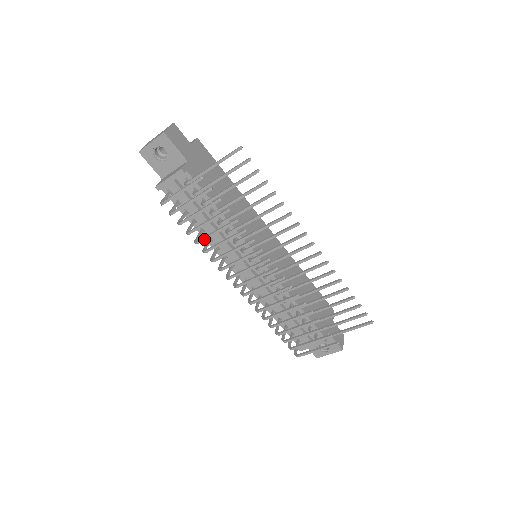
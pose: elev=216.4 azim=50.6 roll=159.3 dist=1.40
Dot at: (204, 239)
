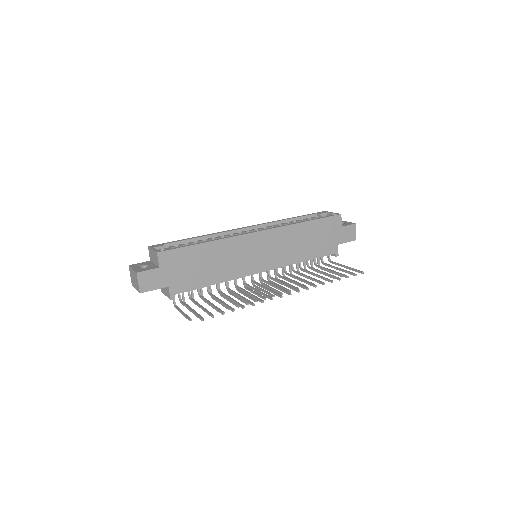
Dot at: (215, 300)
